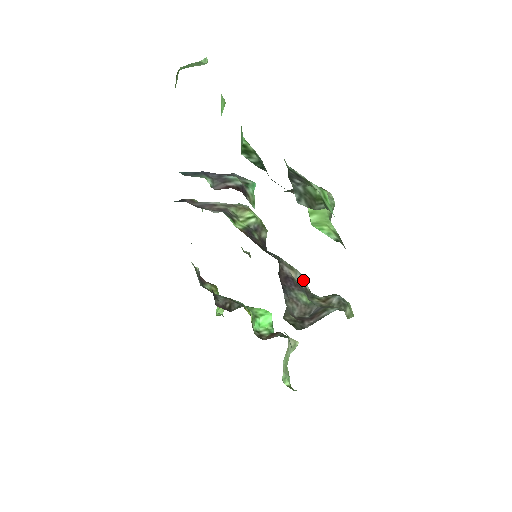
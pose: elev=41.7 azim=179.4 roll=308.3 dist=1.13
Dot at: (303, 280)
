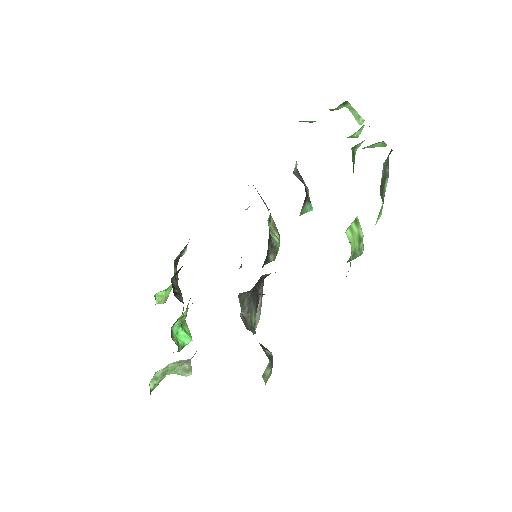
Dot at: (258, 320)
